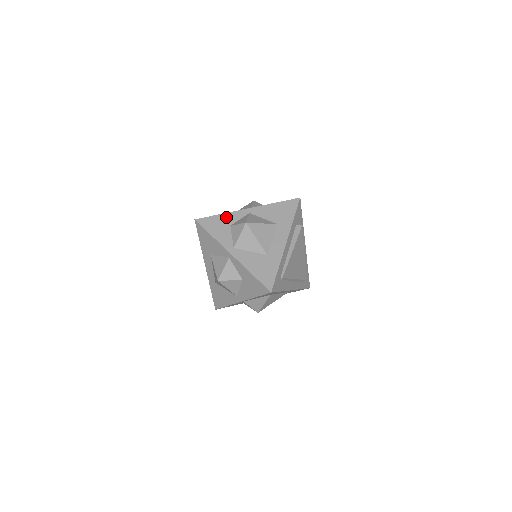
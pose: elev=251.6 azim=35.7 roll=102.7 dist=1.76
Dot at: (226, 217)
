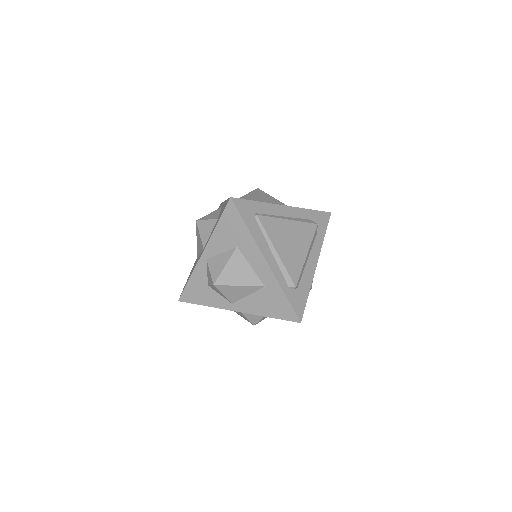
Dot at: occluded
